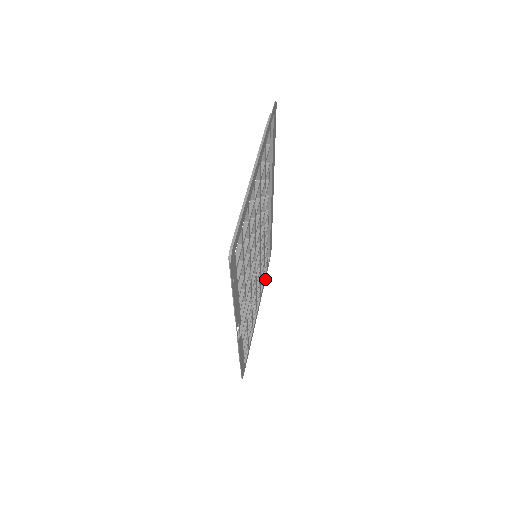
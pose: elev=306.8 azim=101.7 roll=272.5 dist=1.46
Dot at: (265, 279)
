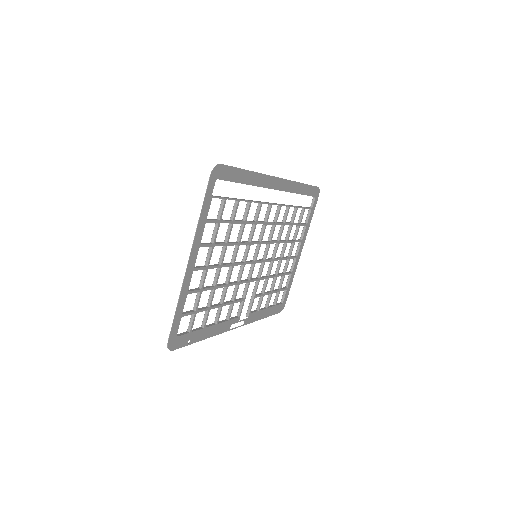
Dot at: (311, 218)
